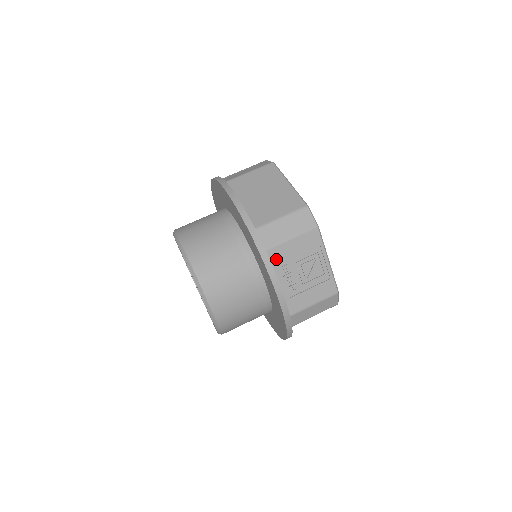
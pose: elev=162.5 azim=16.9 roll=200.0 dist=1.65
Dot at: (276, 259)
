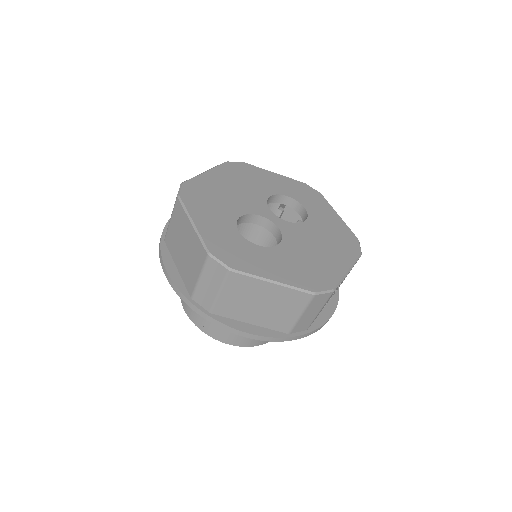
Dot at: occluded
